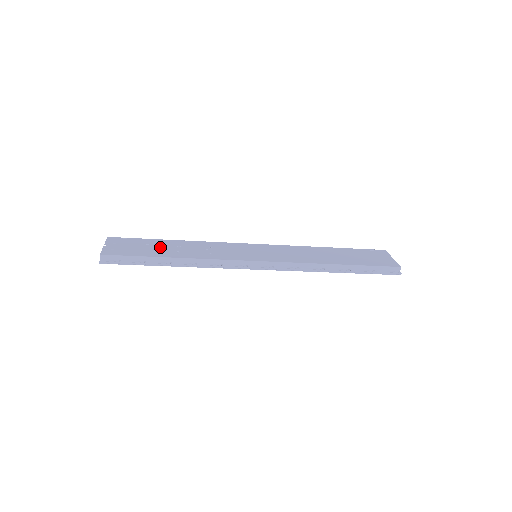
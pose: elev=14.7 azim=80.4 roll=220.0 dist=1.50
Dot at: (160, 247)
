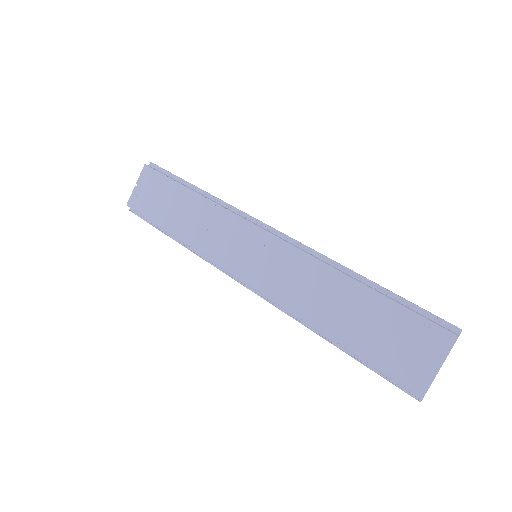
Dot at: (172, 205)
